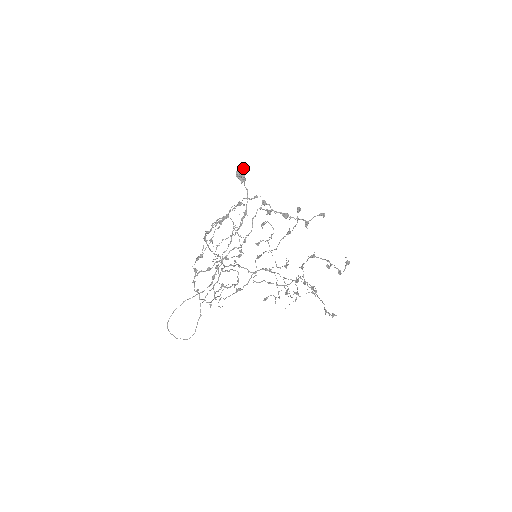
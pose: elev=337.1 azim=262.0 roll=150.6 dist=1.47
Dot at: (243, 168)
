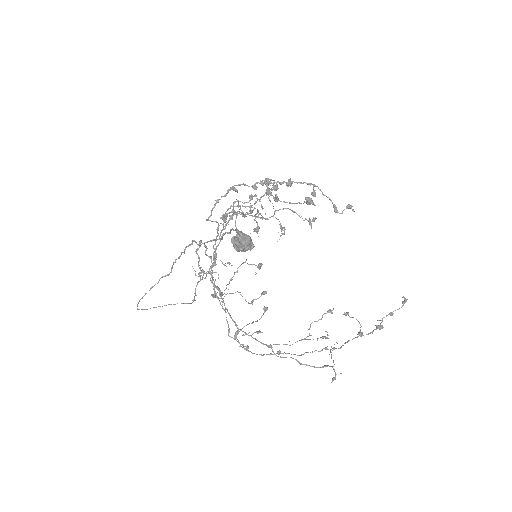
Dot at: (250, 242)
